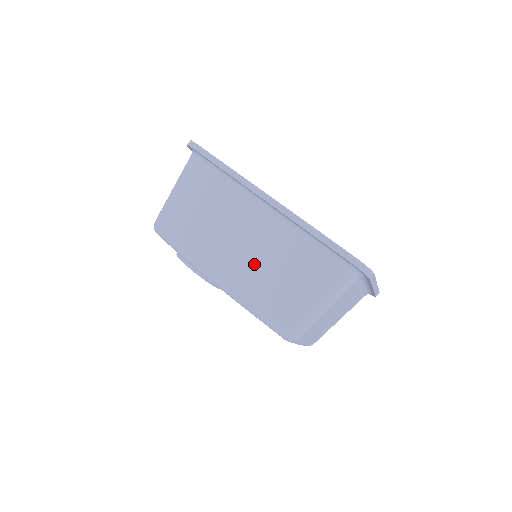
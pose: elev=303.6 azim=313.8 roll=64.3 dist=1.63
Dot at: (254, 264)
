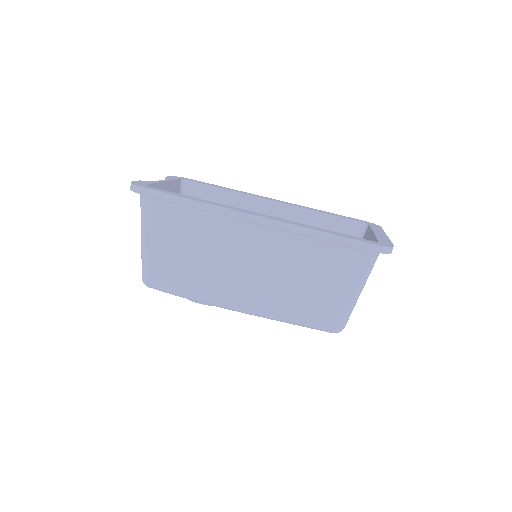
Dot at: (271, 283)
